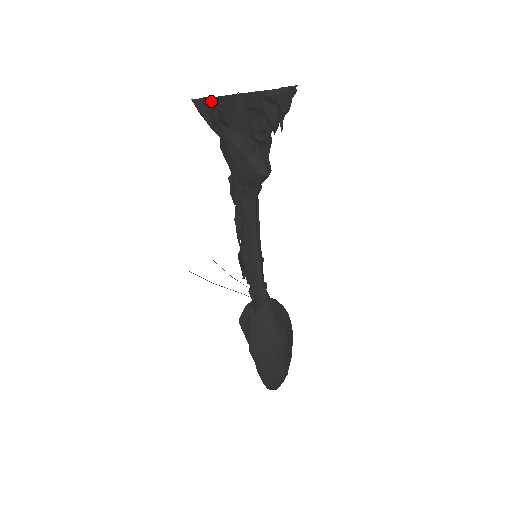
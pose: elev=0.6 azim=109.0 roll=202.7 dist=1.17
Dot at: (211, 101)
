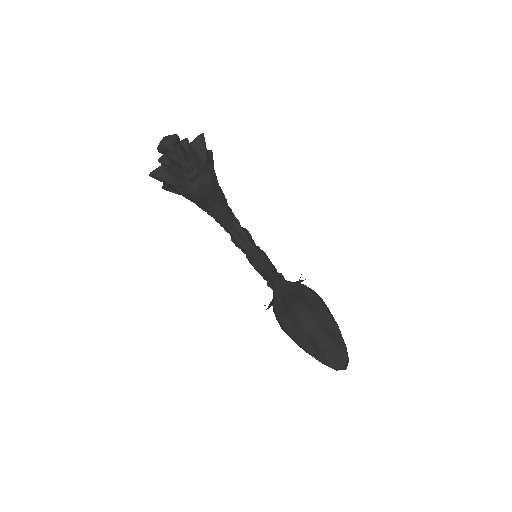
Dot at: occluded
